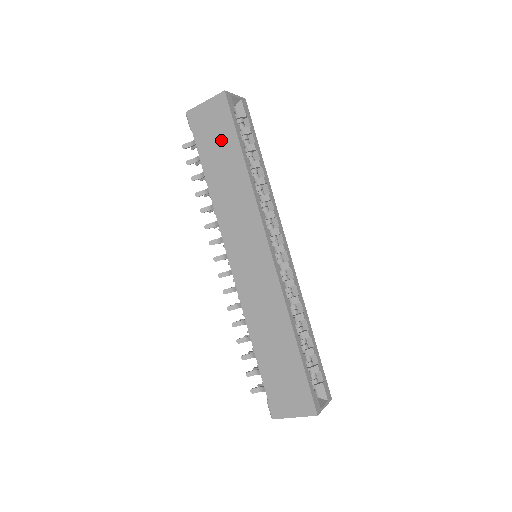
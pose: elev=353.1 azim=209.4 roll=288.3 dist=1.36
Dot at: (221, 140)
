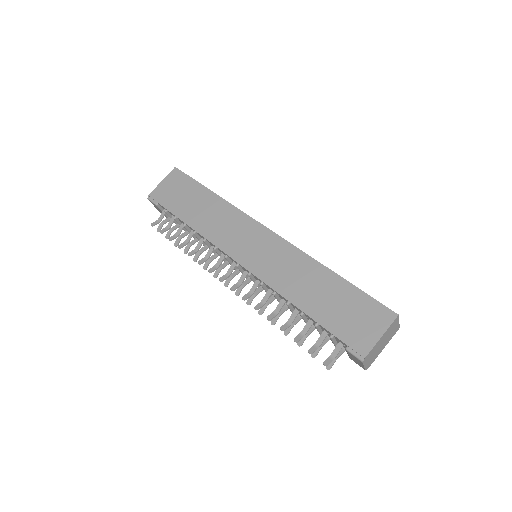
Dot at: (186, 193)
